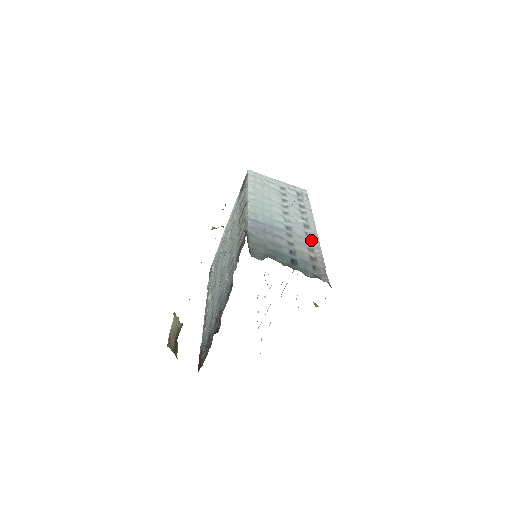
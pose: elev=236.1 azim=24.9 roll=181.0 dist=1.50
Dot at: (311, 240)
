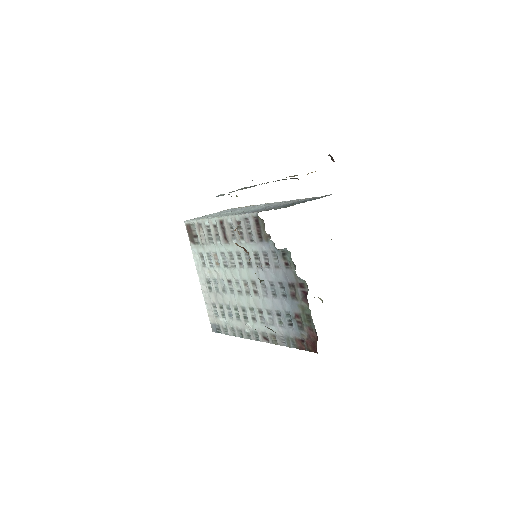
Dot at: occluded
